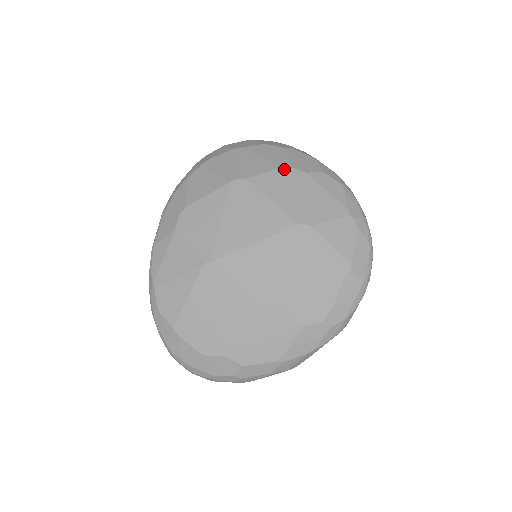
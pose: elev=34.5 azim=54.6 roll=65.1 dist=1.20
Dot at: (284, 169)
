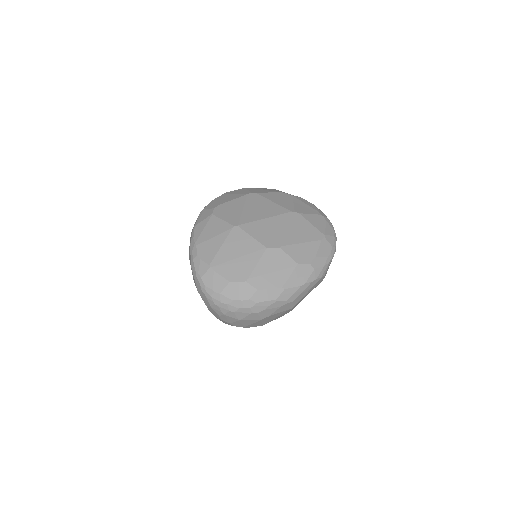
Dot at: (279, 193)
